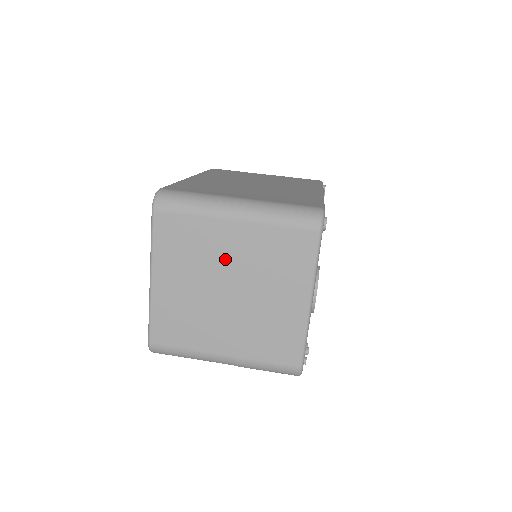
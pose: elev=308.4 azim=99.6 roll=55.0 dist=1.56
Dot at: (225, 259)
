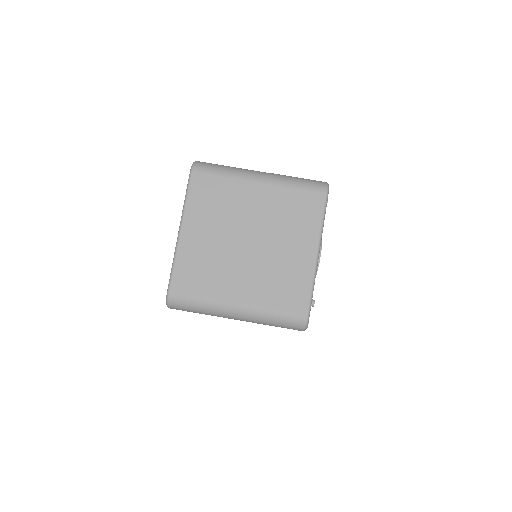
Dot at: (248, 214)
